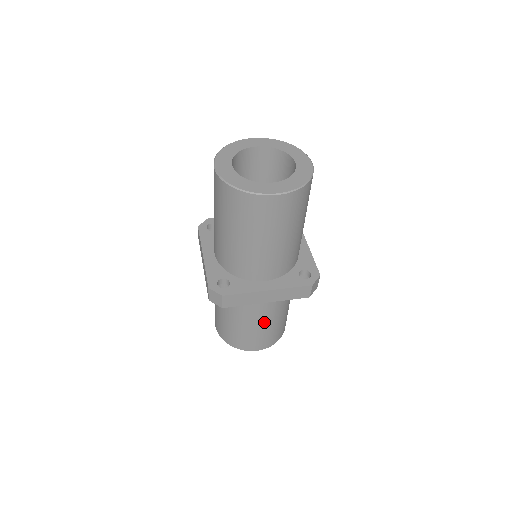
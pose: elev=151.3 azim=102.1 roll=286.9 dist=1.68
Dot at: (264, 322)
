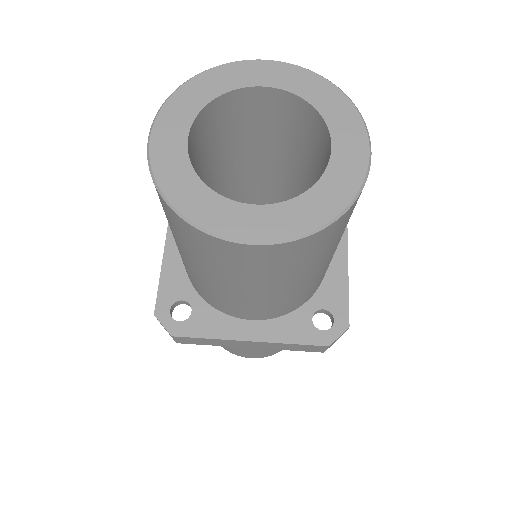
Dot at: occluded
